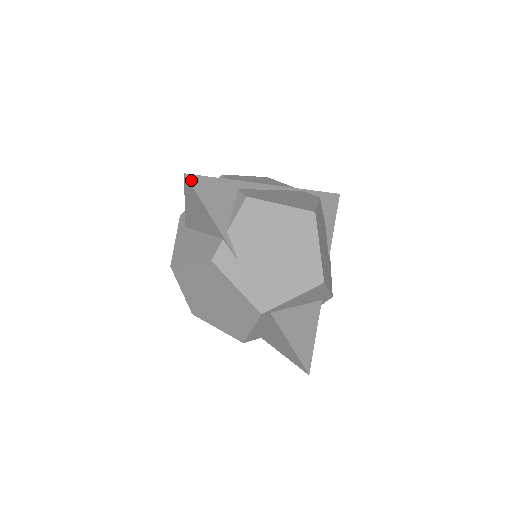
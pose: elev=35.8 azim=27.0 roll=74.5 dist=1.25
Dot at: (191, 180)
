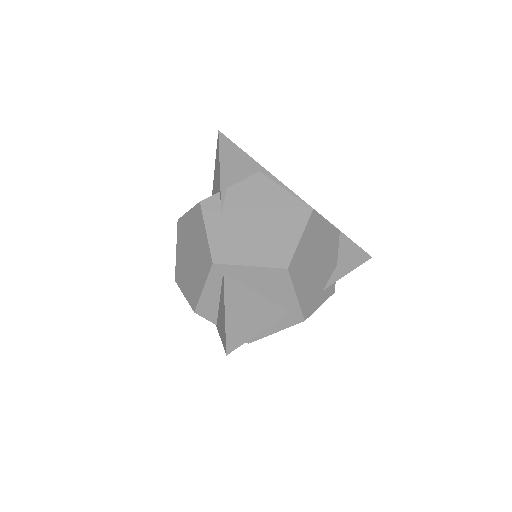
Dot at: (221, 138)
